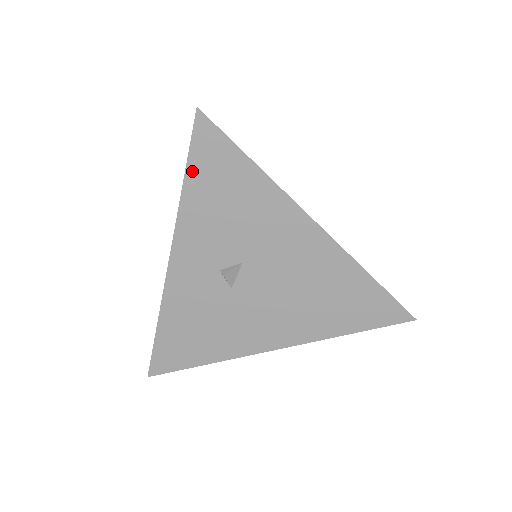
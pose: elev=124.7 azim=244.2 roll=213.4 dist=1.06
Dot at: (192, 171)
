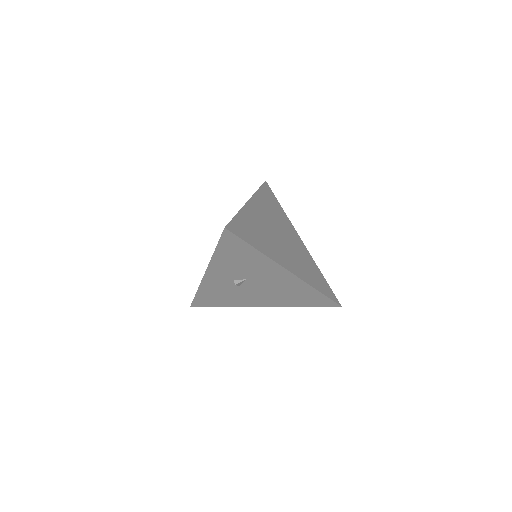
Dot at: (220, 248)
